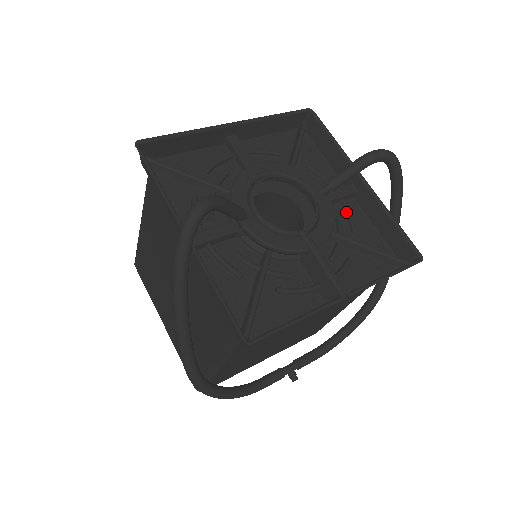
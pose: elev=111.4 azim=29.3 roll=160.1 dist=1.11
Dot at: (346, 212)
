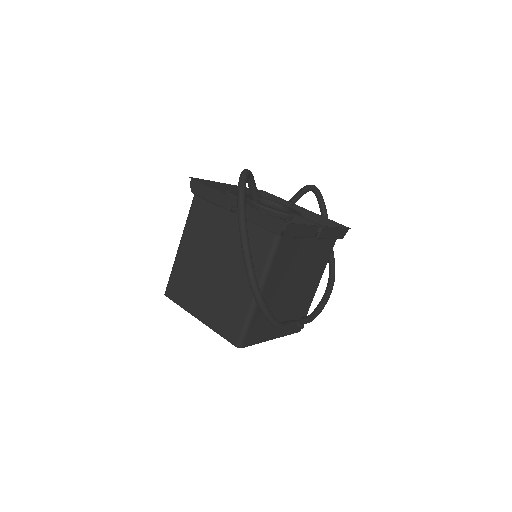
Dot at: occluded
